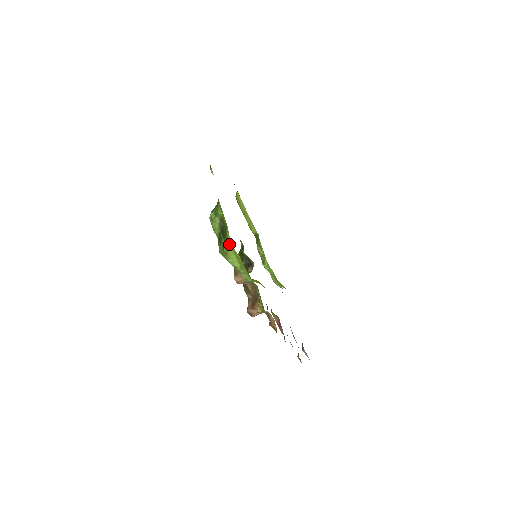
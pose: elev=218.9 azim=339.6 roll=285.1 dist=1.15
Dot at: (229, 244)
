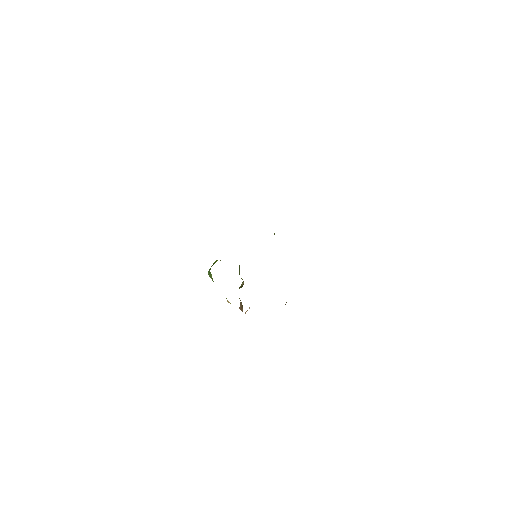
Dot at: occluded
